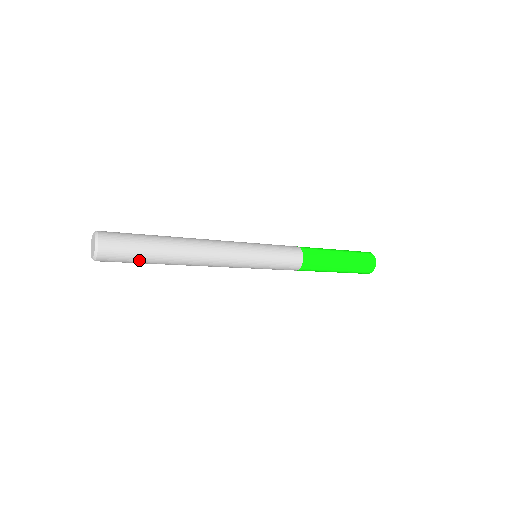
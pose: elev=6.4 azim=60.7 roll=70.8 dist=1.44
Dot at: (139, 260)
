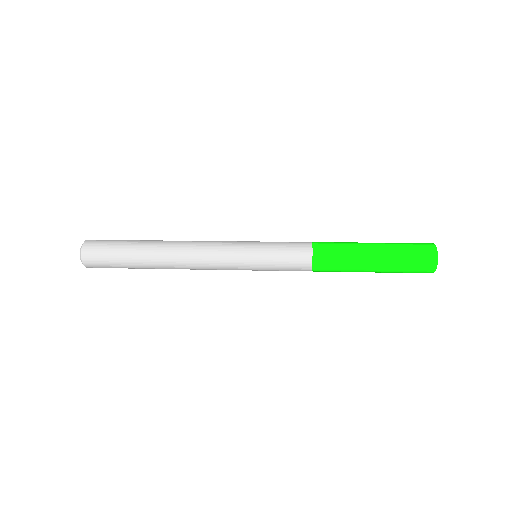
Dot at: occluded
